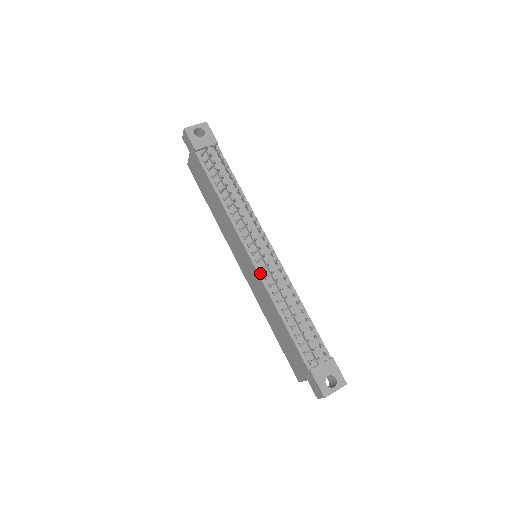
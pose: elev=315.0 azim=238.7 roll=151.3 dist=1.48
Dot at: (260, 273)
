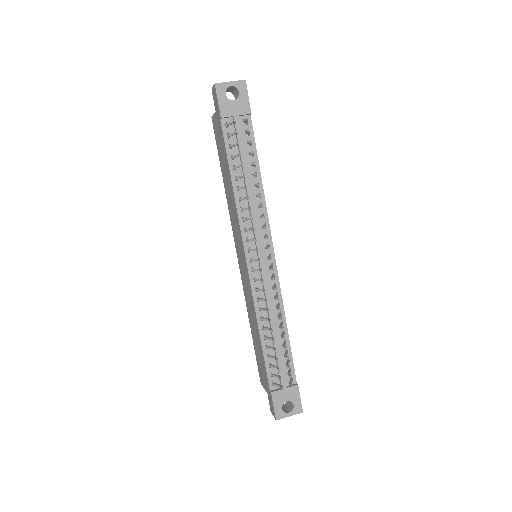
Dot at: (252, 283)
